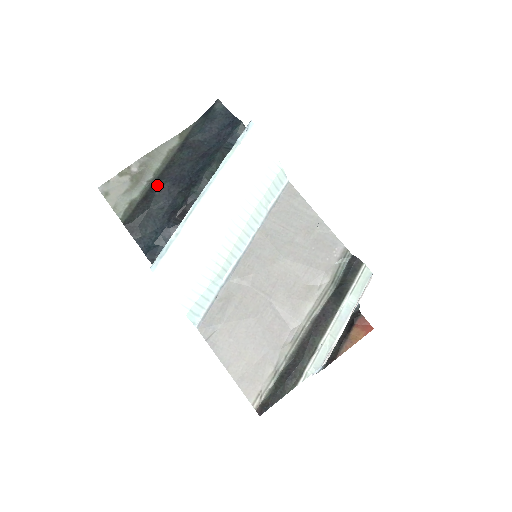
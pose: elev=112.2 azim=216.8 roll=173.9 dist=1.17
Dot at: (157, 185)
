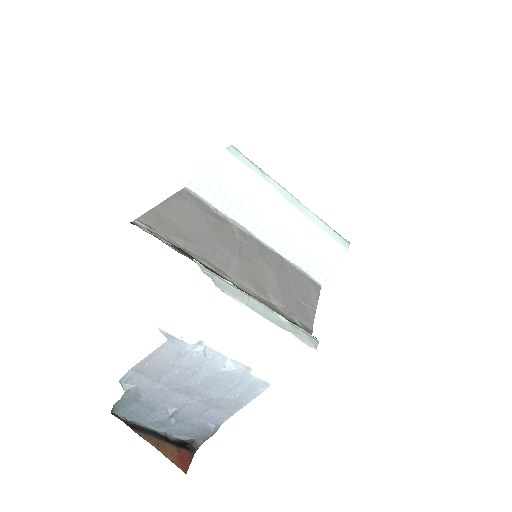
Dot at: occluded
